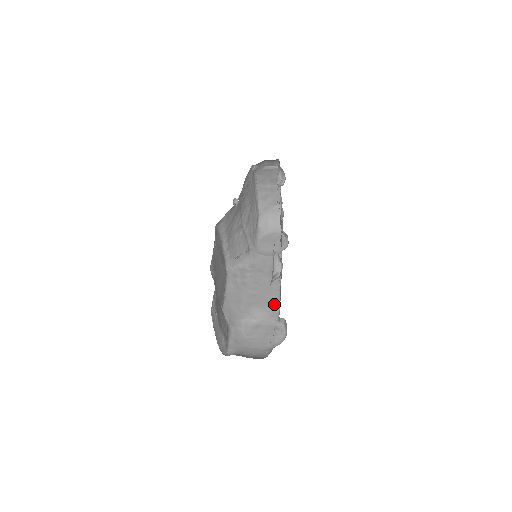
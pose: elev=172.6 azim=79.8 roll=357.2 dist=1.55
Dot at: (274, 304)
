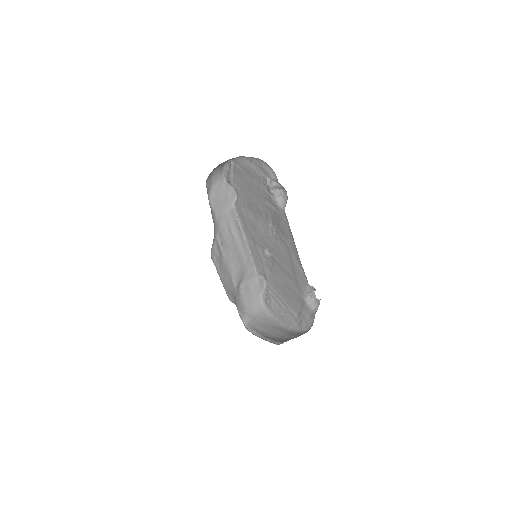
Dot at: (249, 261)
